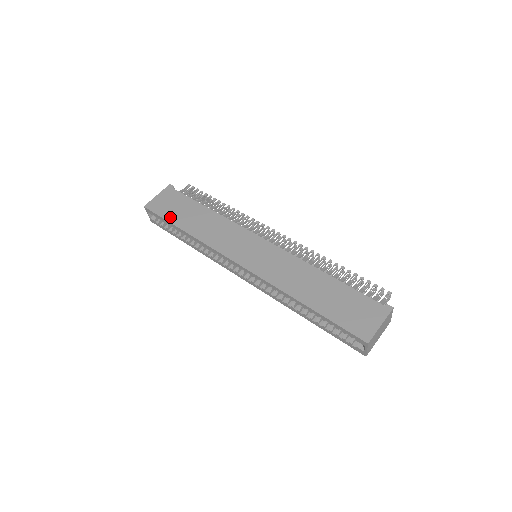
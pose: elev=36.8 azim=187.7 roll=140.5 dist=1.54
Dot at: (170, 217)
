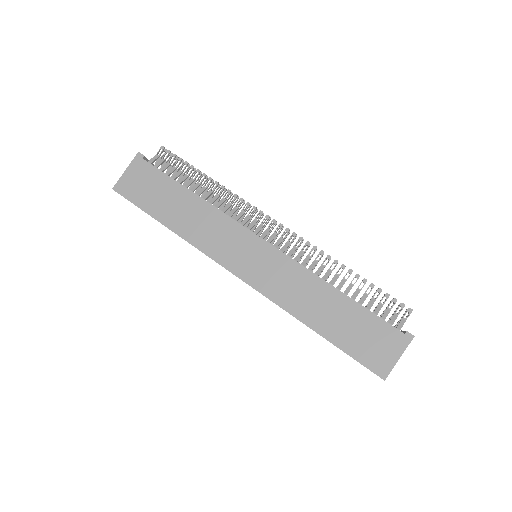
Dot at: (147, 206)
